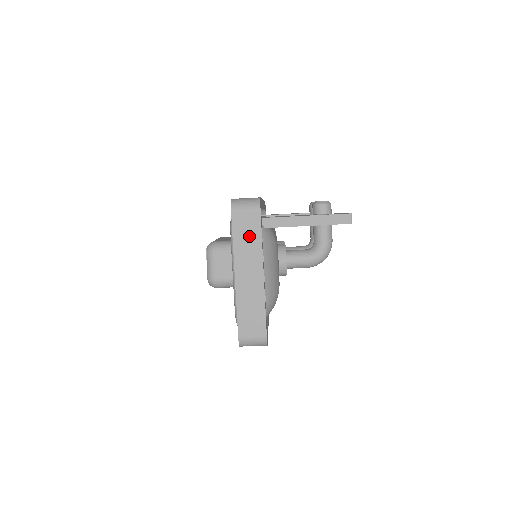
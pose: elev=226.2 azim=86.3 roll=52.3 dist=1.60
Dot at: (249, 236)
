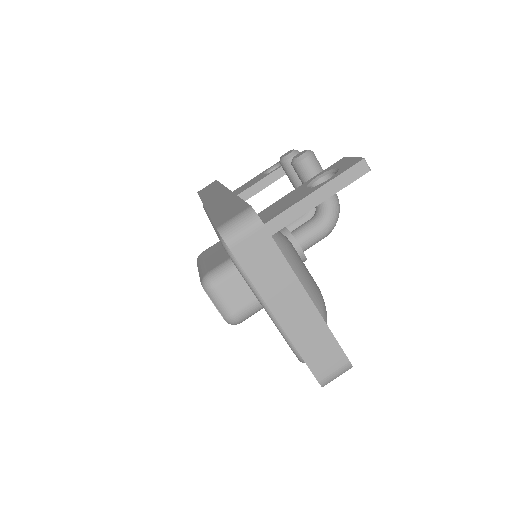
Dot at: (267, 263)
